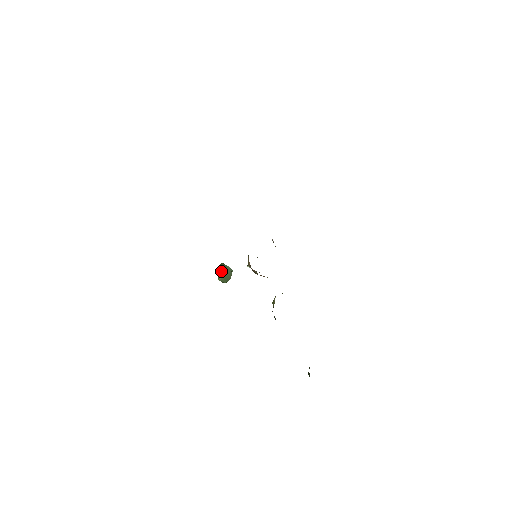
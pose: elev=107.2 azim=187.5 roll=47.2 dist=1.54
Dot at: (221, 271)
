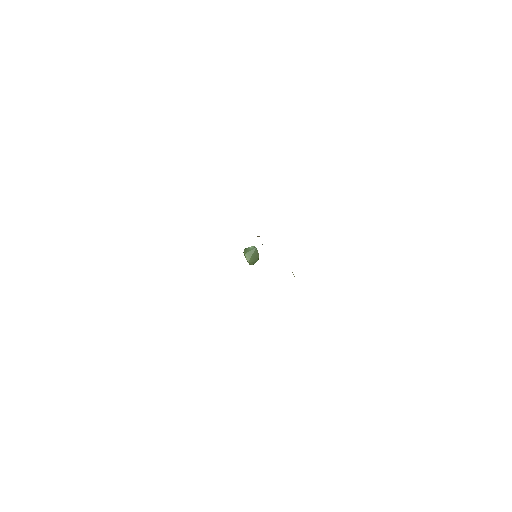
Dot at: (247, 260)
